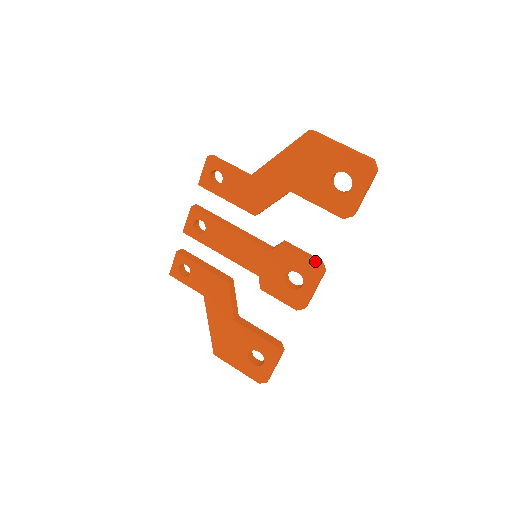
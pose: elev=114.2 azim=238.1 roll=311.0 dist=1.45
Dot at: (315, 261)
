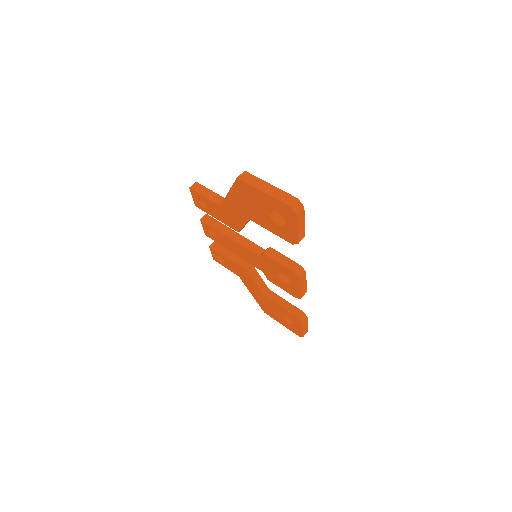
Dot at: (292, 268)
